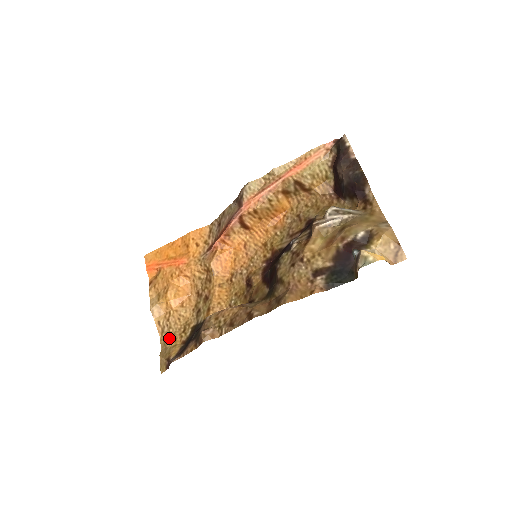
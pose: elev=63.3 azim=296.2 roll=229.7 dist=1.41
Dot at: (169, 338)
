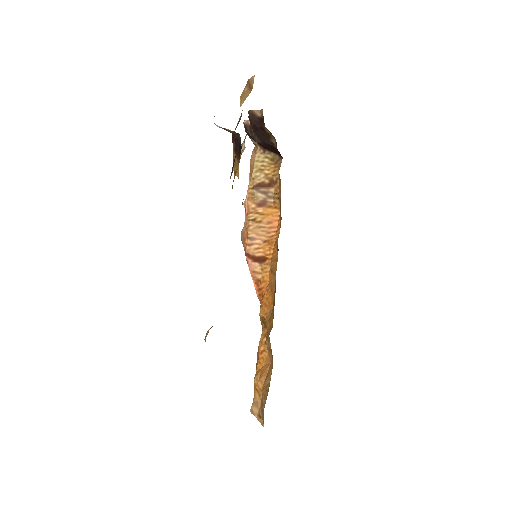
Dot at: occluded
